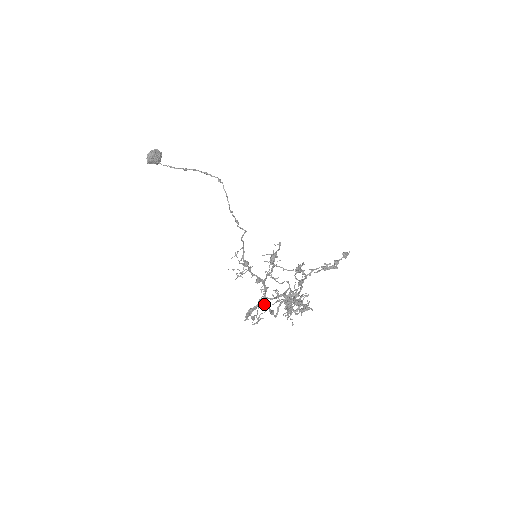
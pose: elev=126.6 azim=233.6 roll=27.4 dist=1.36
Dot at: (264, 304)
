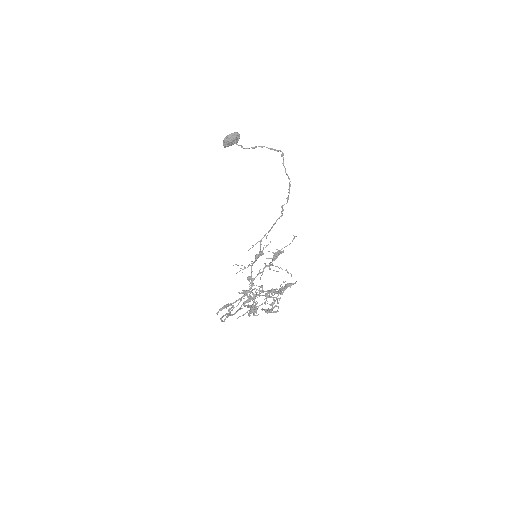
Dot at: (231, 305)
